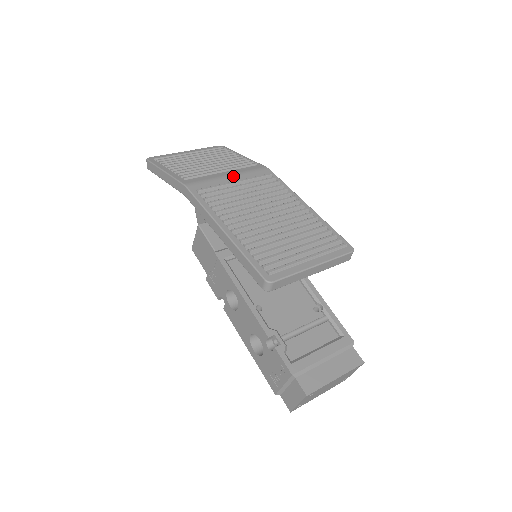
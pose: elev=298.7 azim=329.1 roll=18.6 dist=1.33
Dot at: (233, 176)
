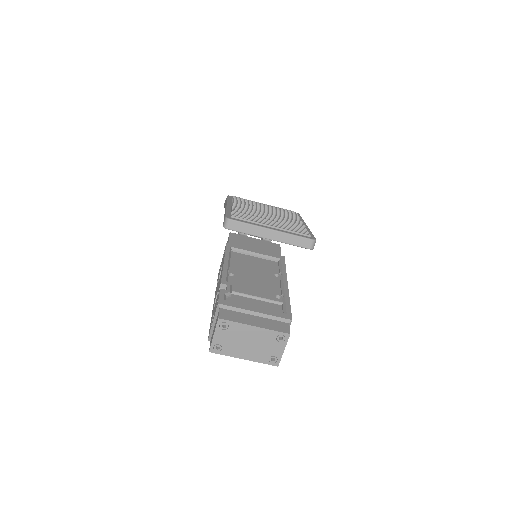
Dot at: occluded
